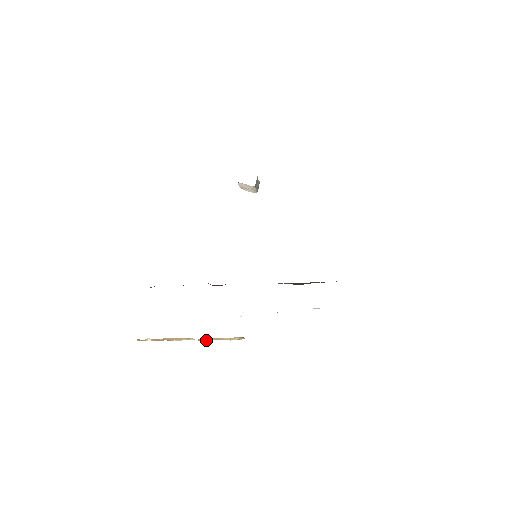
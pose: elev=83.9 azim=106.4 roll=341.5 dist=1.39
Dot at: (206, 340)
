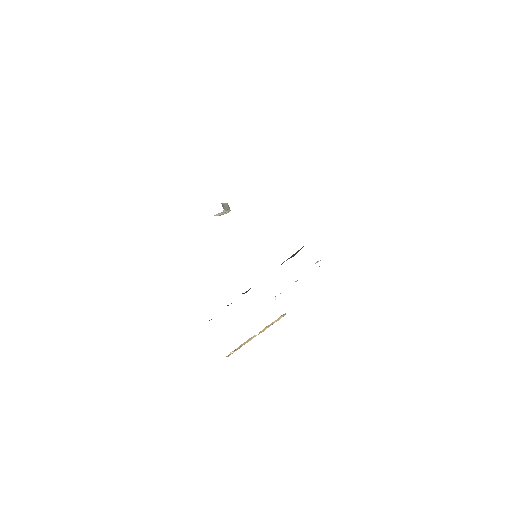
Dot at: occluded
